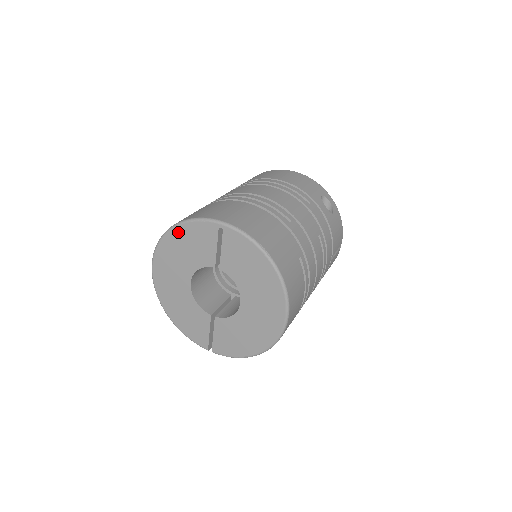
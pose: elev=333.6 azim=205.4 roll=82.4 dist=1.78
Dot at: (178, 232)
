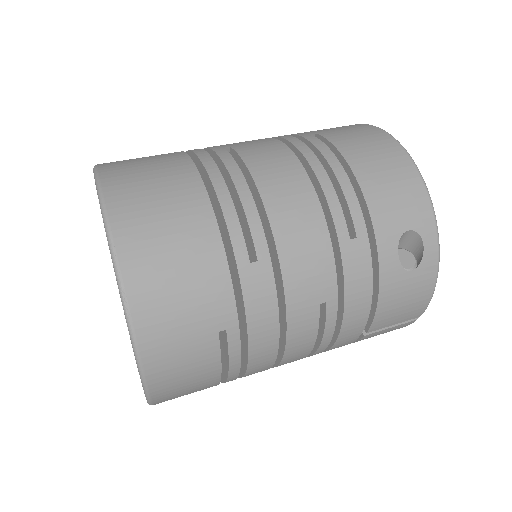
Dot at: occluded
